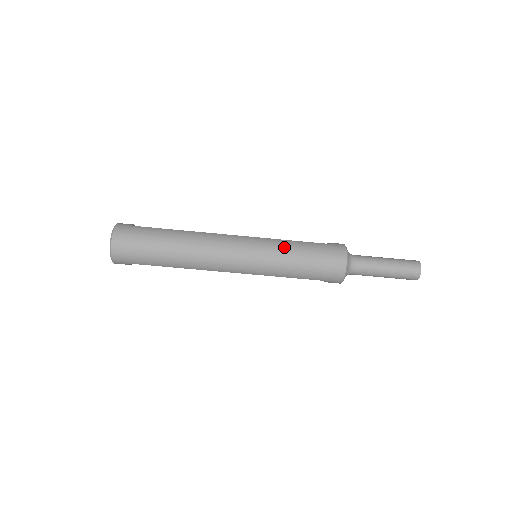
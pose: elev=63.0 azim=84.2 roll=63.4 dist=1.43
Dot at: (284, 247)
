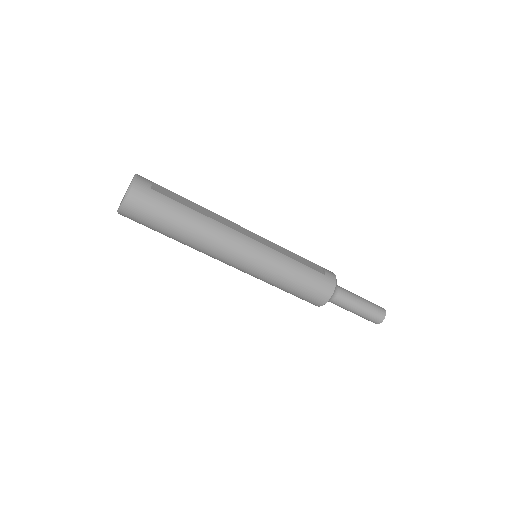
Dot at: (285, 267)
